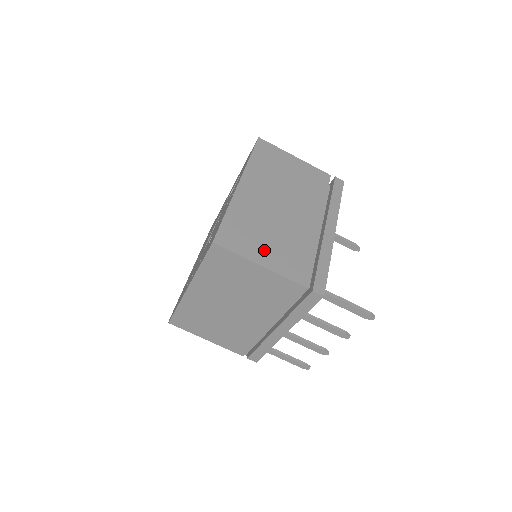
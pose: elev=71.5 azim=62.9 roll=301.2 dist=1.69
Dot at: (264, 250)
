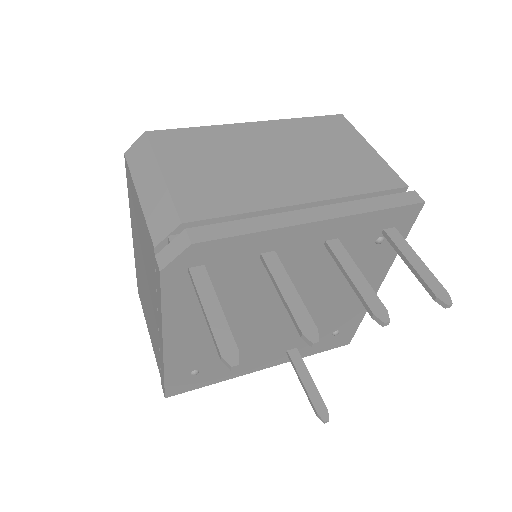
Dot at: occluded
